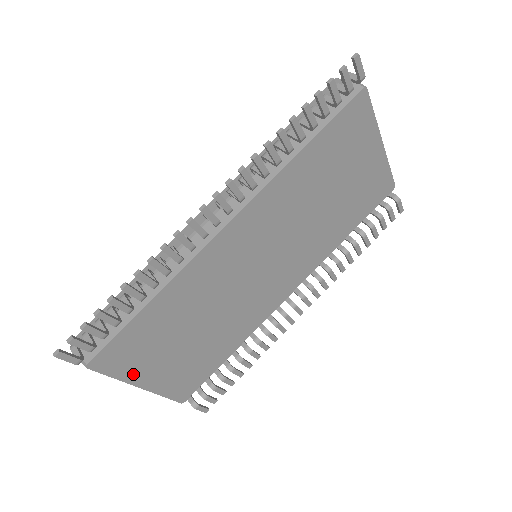
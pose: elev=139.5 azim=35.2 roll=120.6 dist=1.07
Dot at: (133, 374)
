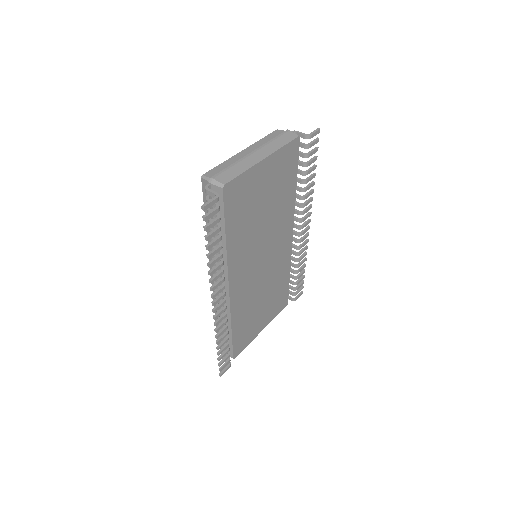
Dot at: (254, 335)
